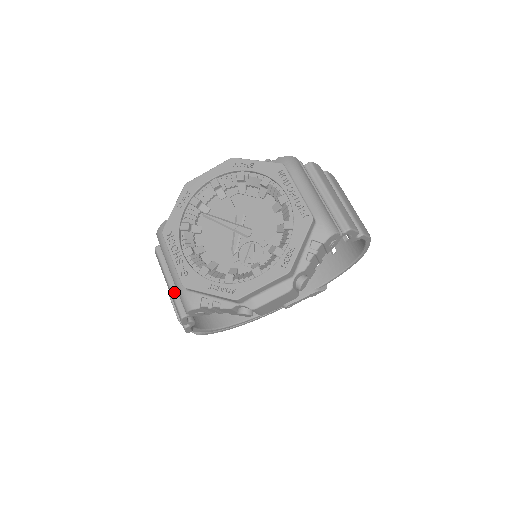
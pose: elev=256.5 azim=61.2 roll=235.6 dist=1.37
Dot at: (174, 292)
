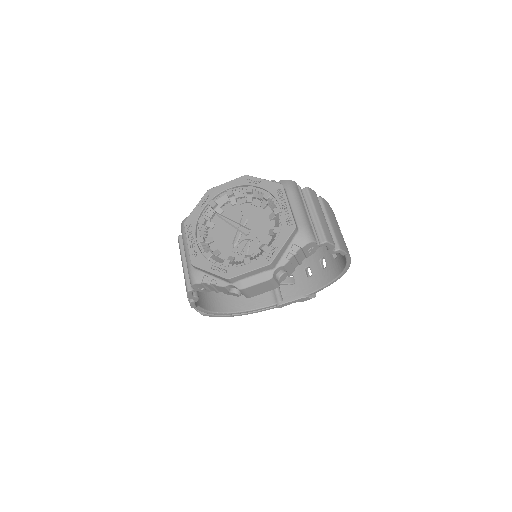
Dot at: (186, 271)
